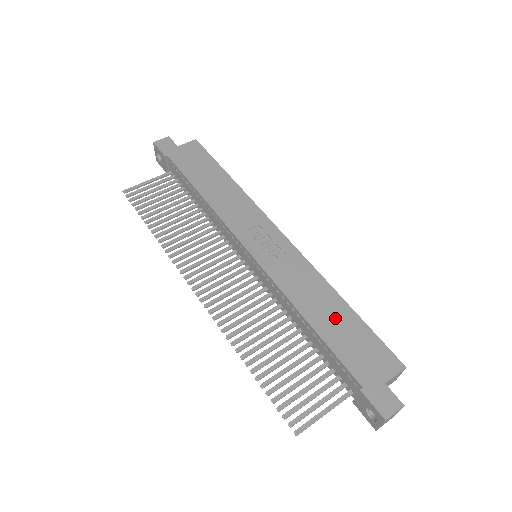
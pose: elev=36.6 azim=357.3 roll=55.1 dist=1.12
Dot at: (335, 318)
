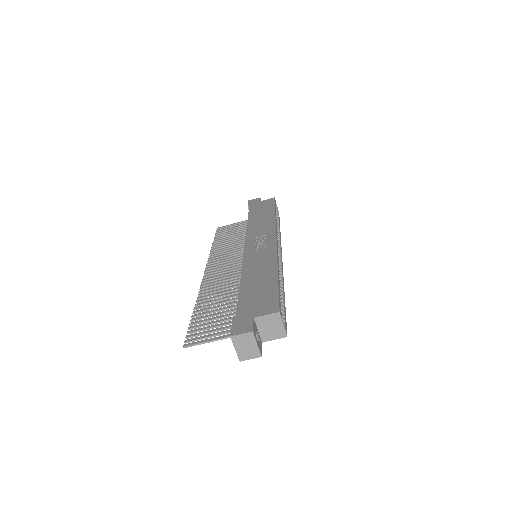
Dot at: (260, 281)
